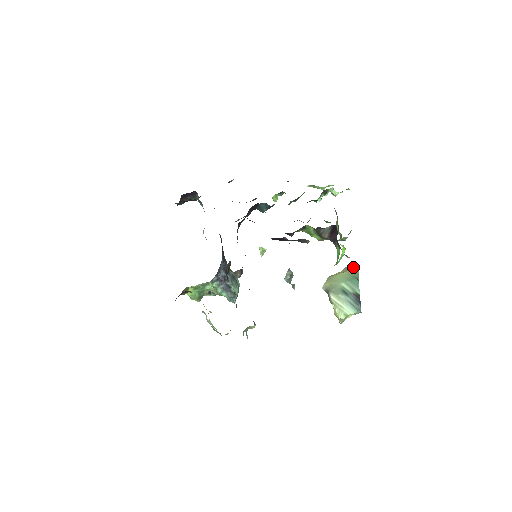
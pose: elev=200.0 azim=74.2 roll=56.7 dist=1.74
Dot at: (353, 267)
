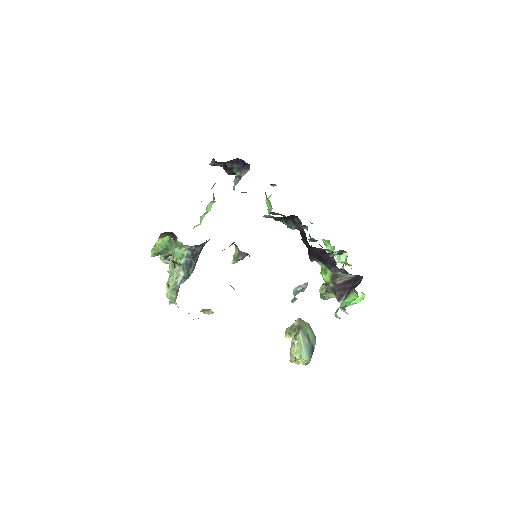
Dot at: occluded
